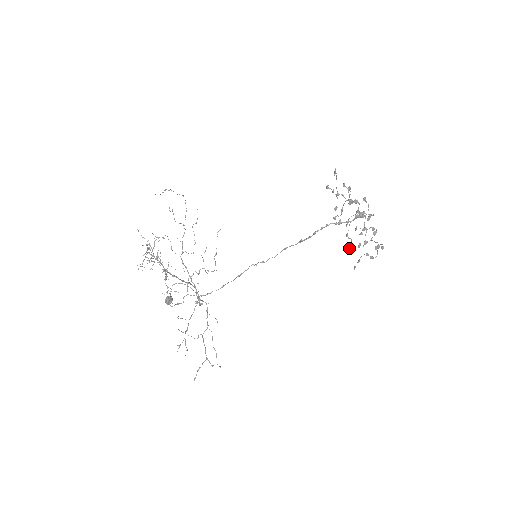
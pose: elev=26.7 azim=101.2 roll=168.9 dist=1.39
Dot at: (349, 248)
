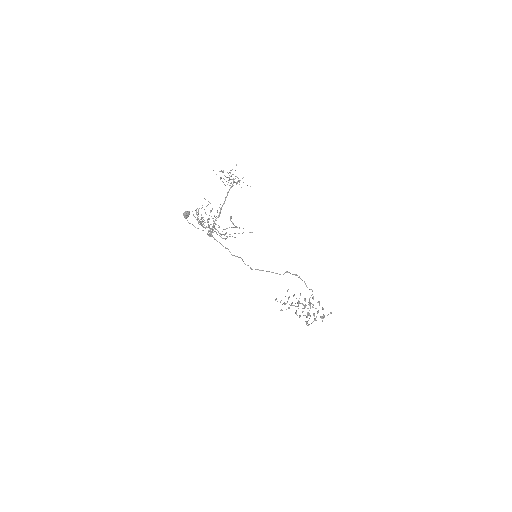
Dot at: (300, 315)
